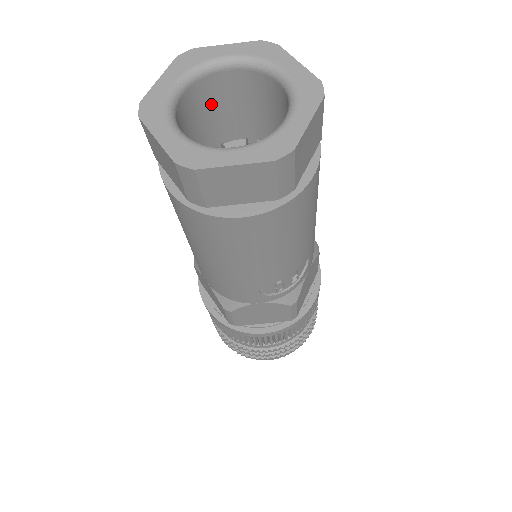
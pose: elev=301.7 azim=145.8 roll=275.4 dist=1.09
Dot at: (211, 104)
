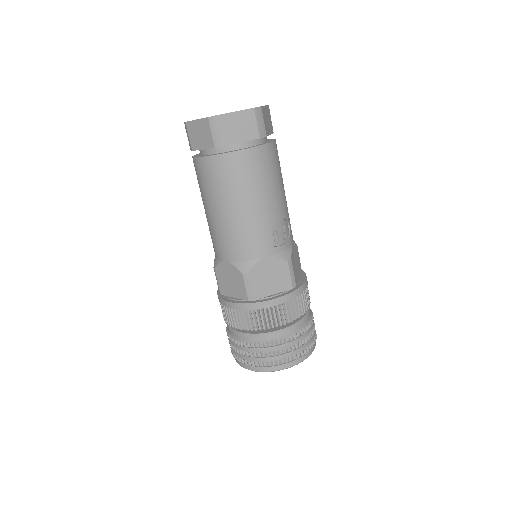
Dot at: occluded
